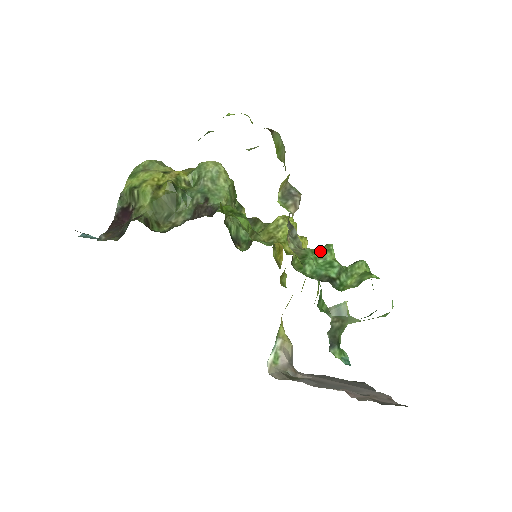
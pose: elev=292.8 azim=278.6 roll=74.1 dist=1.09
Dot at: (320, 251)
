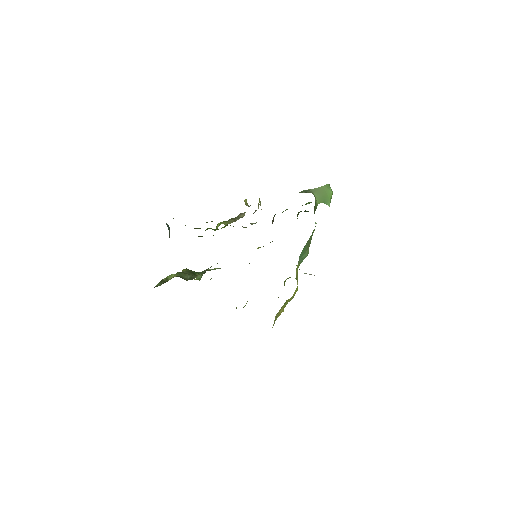
Dot at: occluded
